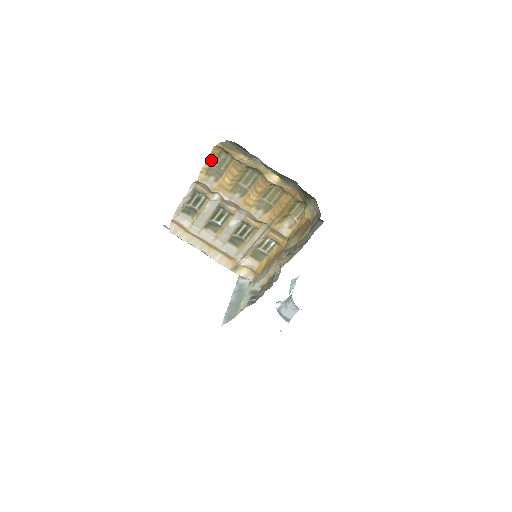
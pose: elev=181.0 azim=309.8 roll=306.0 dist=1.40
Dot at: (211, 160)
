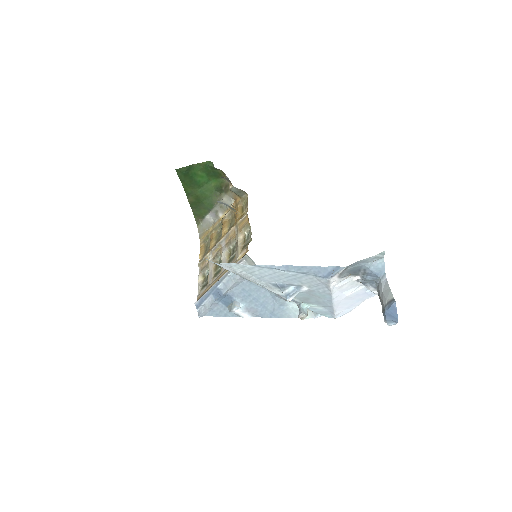
Dot at: (202, 252)
